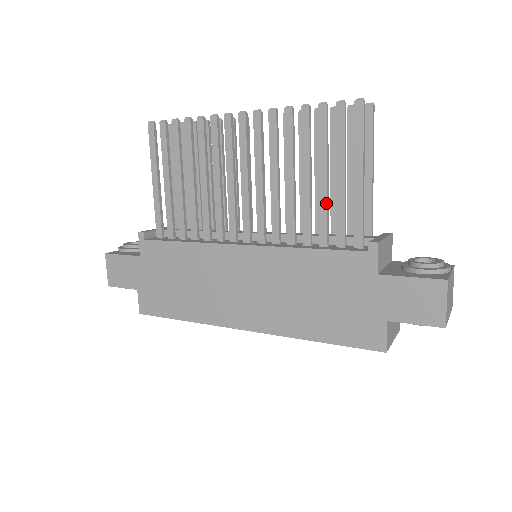
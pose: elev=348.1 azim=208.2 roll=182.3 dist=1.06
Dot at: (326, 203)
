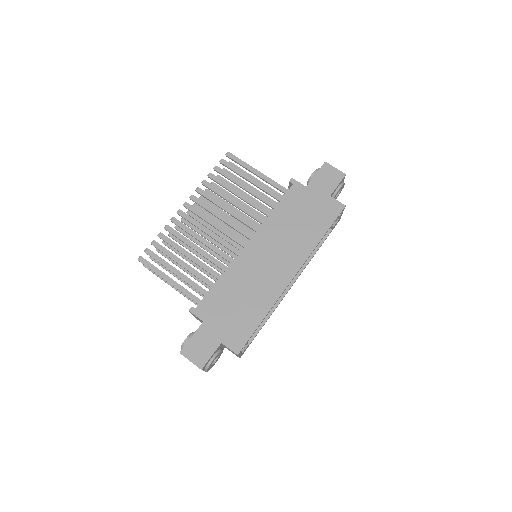
Dot at: (258, 193)
